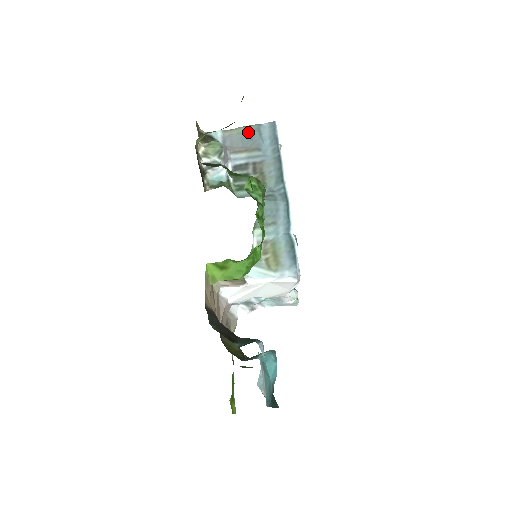
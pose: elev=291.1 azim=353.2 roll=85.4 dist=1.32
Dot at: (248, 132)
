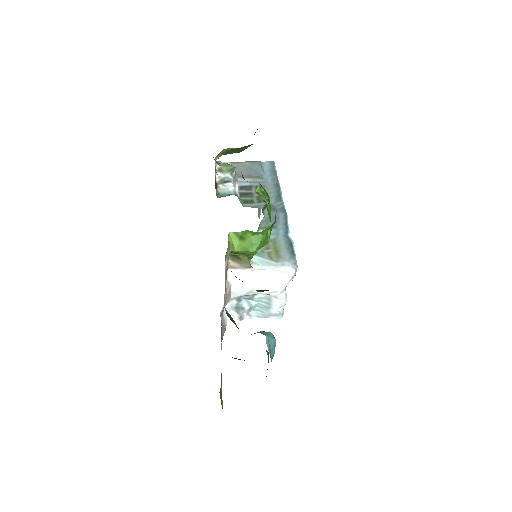
Dot at: (252, 165)
